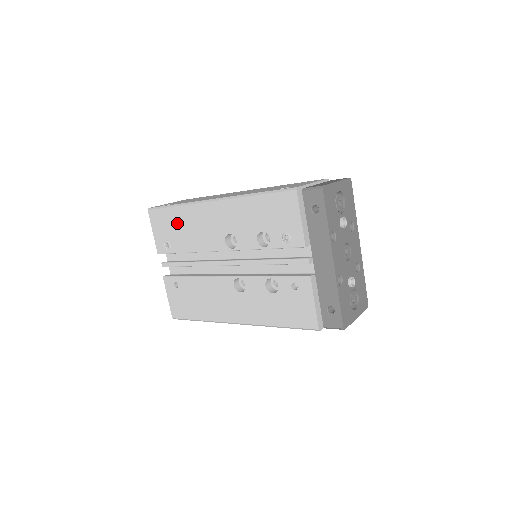
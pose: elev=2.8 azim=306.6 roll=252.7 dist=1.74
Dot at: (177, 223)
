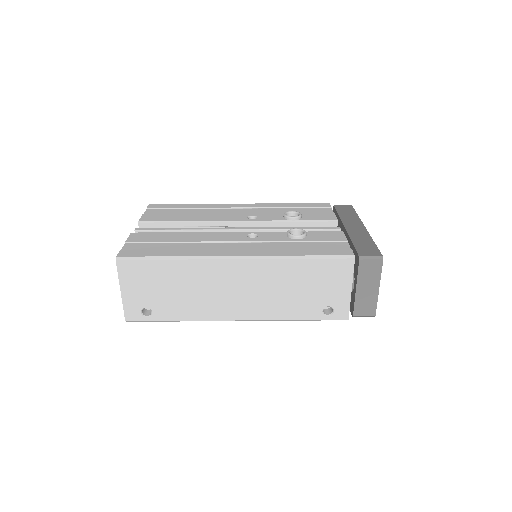
Dot at: occluded
